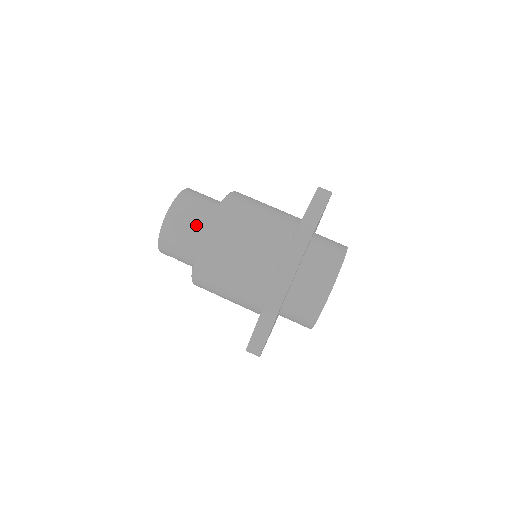
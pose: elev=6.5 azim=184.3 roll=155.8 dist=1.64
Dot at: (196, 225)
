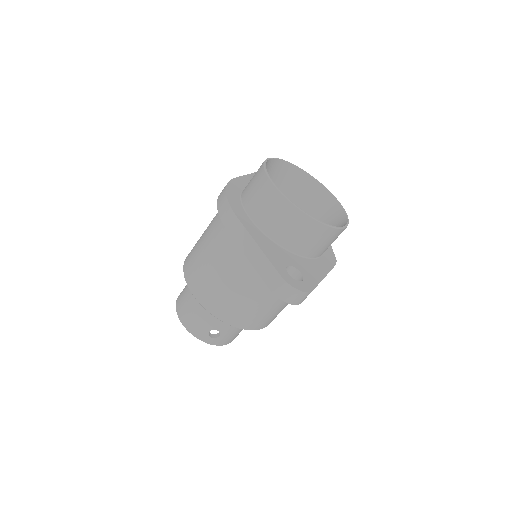
Dot at: occluded
